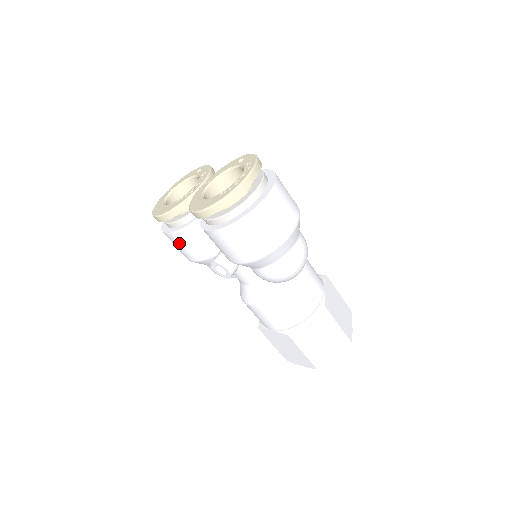
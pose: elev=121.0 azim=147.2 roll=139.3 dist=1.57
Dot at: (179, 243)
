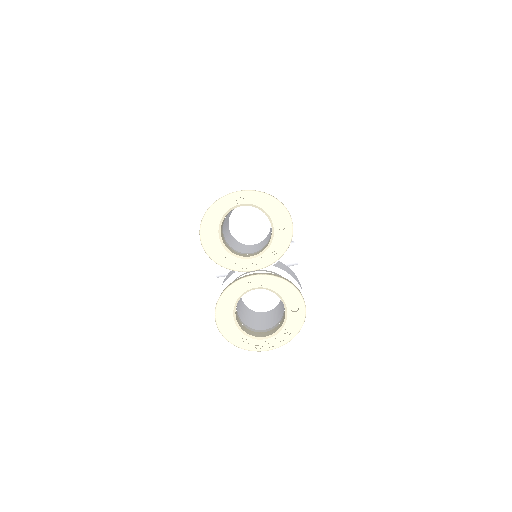
Dot at: occluded
